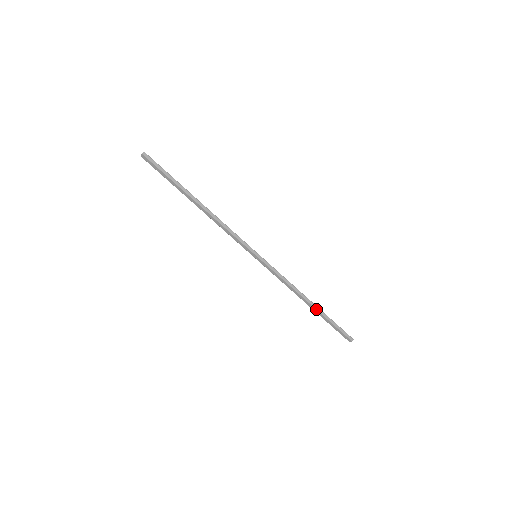
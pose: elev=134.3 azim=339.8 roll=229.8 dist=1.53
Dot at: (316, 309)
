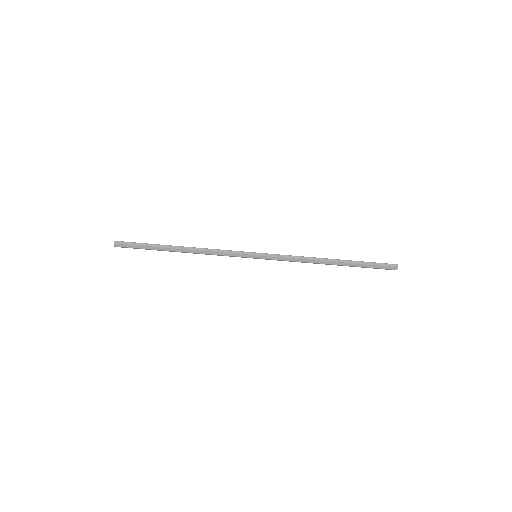
Dot at: (341, 262)
